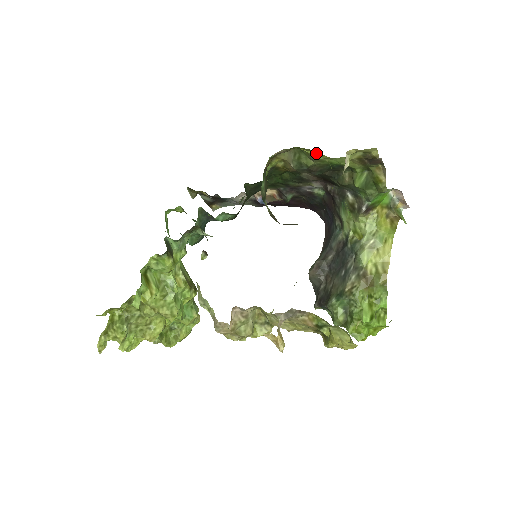
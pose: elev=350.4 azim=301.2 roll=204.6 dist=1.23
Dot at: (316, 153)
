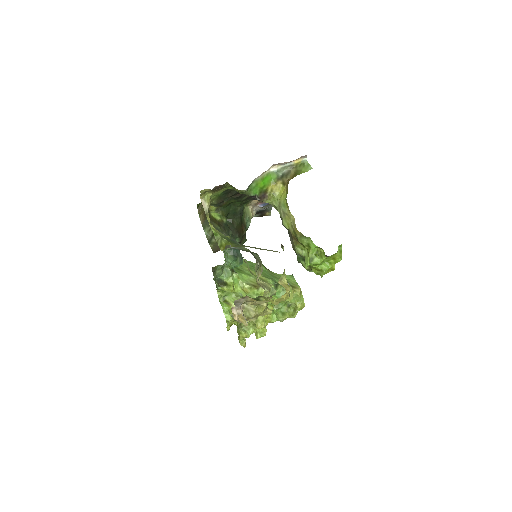
Dot at: occluded
